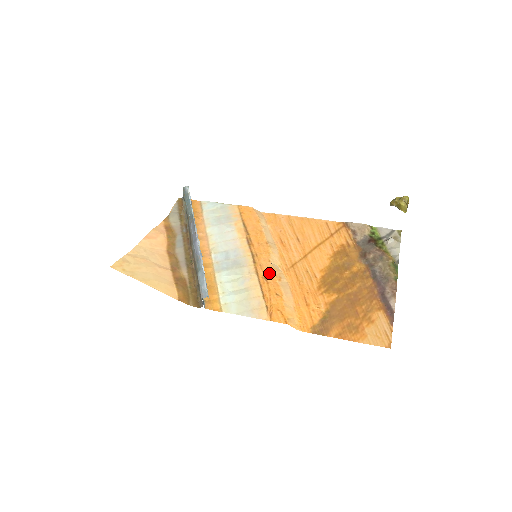
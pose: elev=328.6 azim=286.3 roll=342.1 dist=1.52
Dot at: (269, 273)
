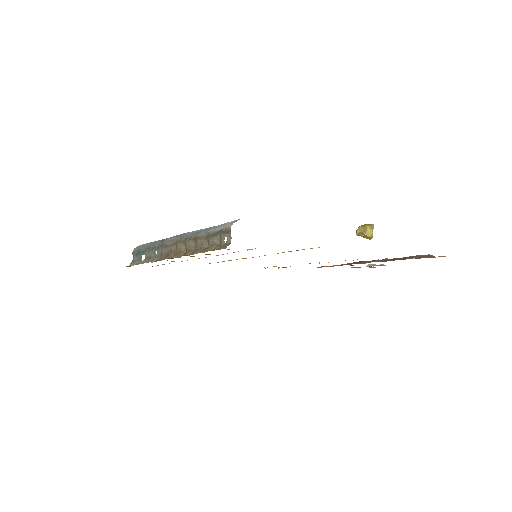
Dot at: occluded
